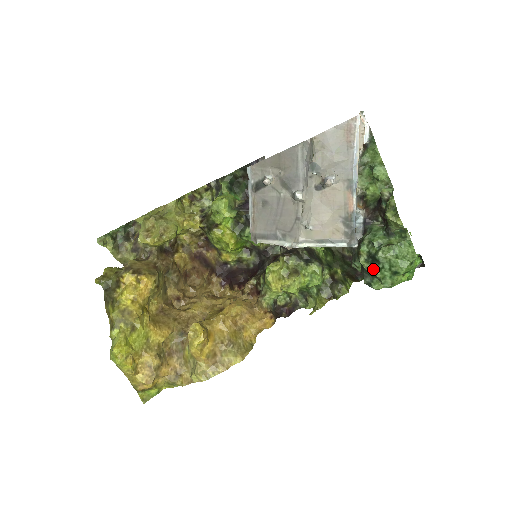
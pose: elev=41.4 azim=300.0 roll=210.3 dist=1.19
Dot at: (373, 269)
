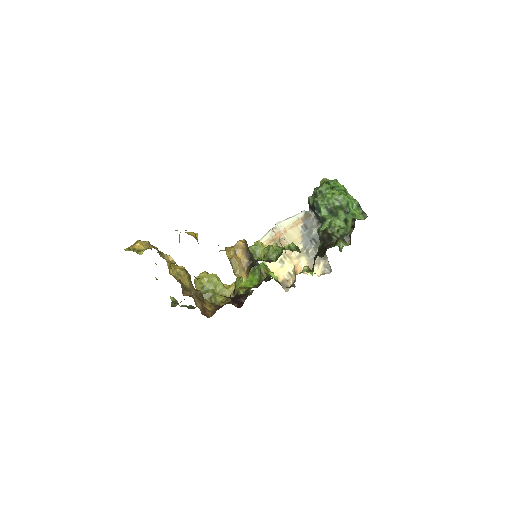
Dot at: (313, 194)
